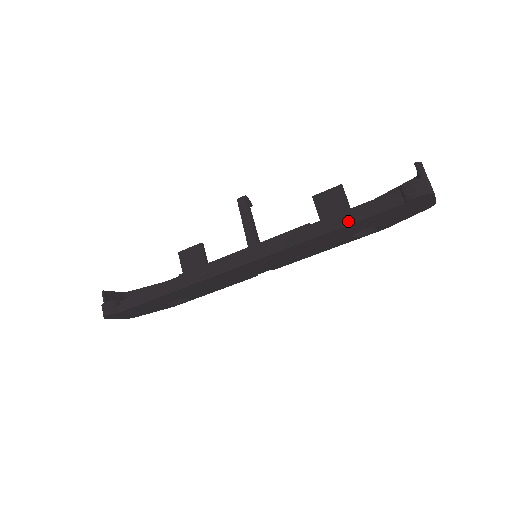
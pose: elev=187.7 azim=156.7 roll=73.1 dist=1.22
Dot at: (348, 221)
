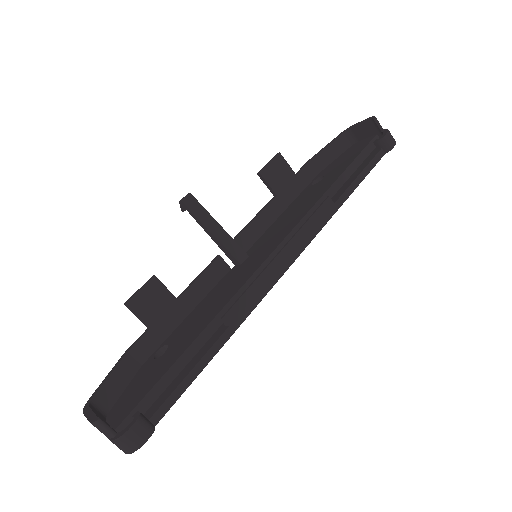
Dot at: (357, 183)
